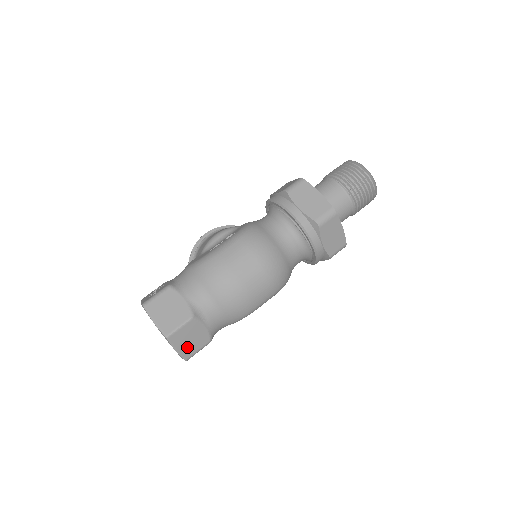
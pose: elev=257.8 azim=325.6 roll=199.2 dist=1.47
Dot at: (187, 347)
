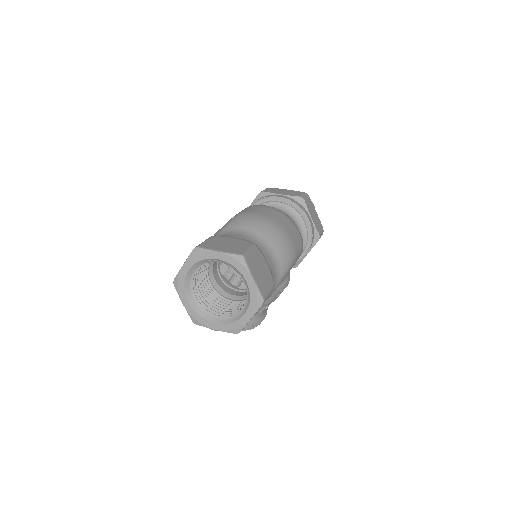
Dot at: (260, 280)
